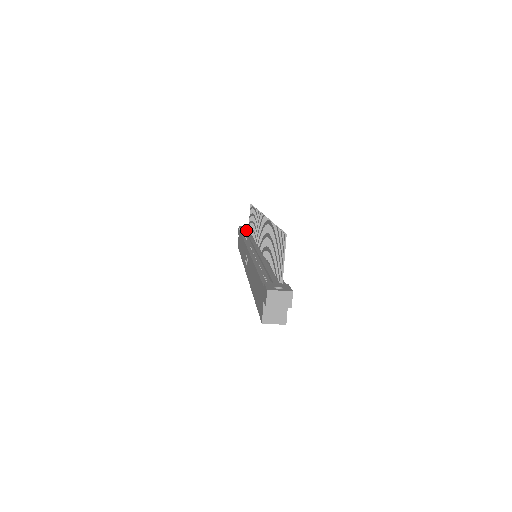
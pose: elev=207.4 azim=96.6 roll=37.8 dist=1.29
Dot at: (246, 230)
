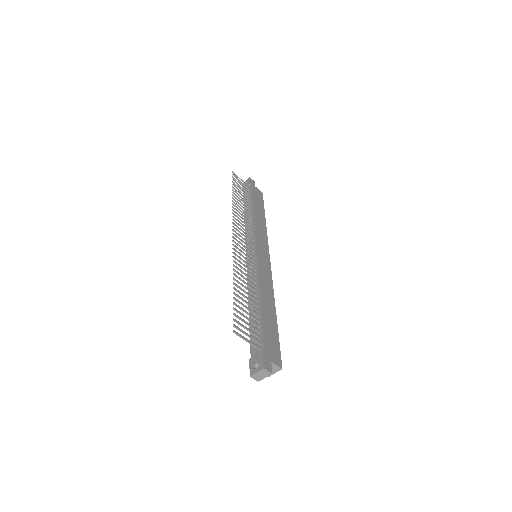
Dot at: occluded
